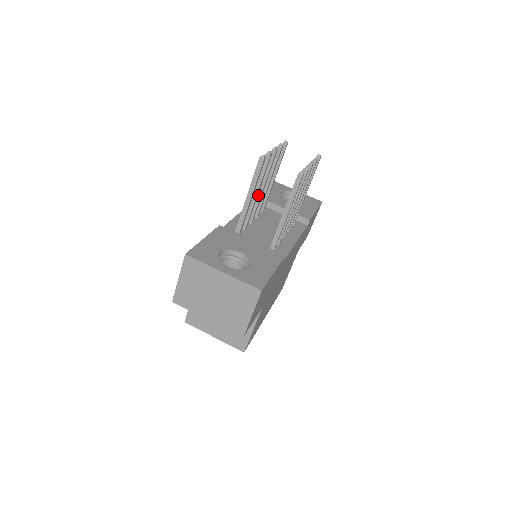
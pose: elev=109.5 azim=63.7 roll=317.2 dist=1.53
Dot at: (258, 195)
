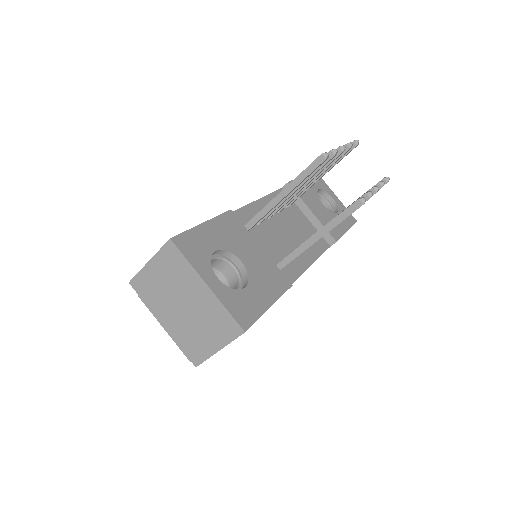
Dot at: occluded
